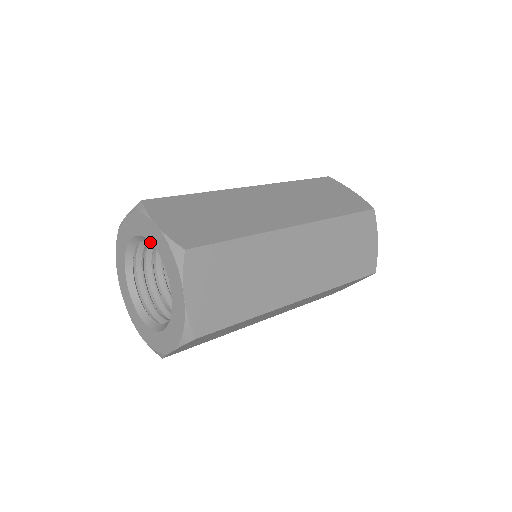
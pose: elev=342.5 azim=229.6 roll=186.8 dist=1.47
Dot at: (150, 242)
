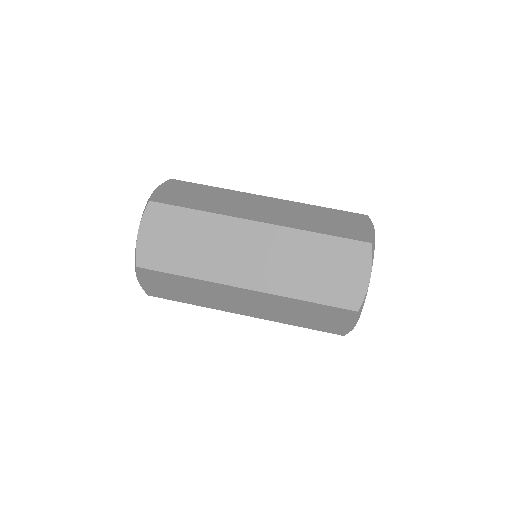
Dot at: occluded
